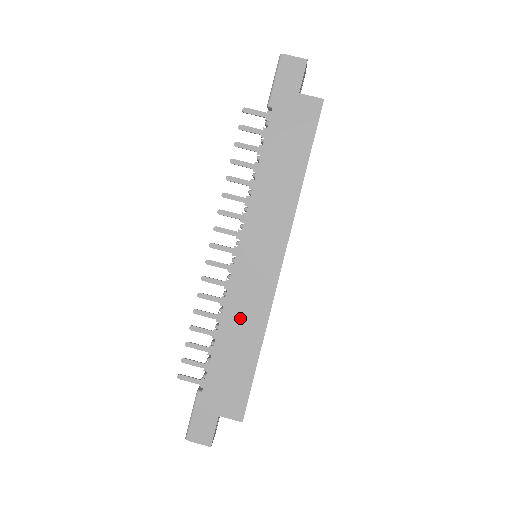
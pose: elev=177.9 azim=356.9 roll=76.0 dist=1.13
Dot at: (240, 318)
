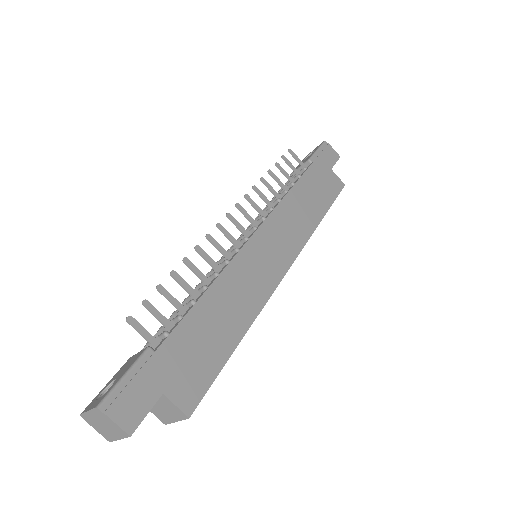
Dot at: (234, 292)
